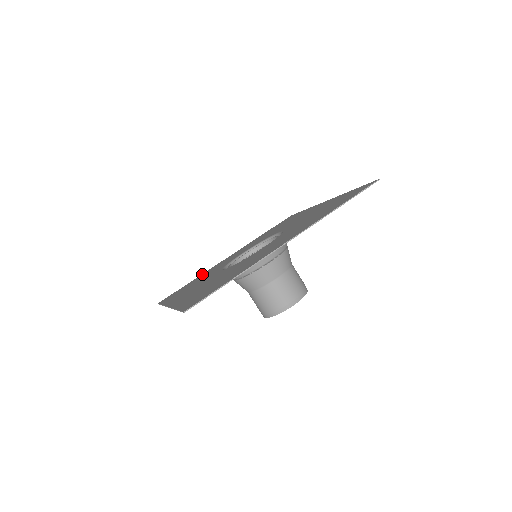
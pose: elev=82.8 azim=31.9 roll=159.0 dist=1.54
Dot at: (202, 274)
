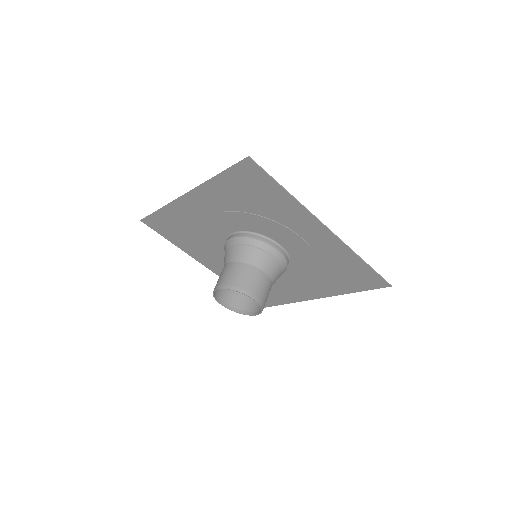
Dot at: (185, 248)
